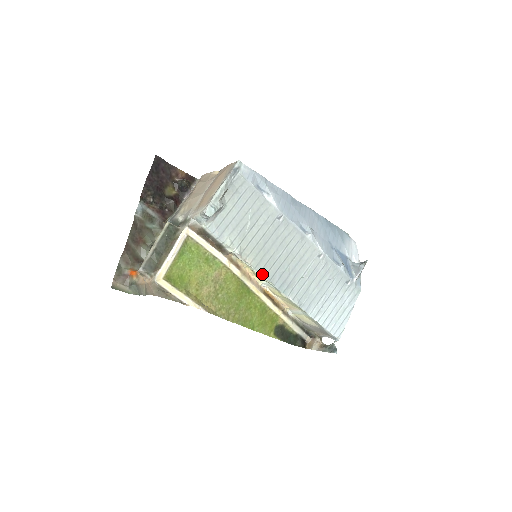
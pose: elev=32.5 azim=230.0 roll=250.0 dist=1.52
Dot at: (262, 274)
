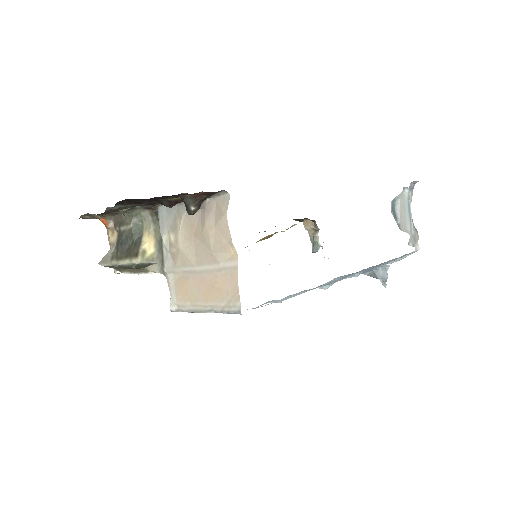
Dot at: occluded
